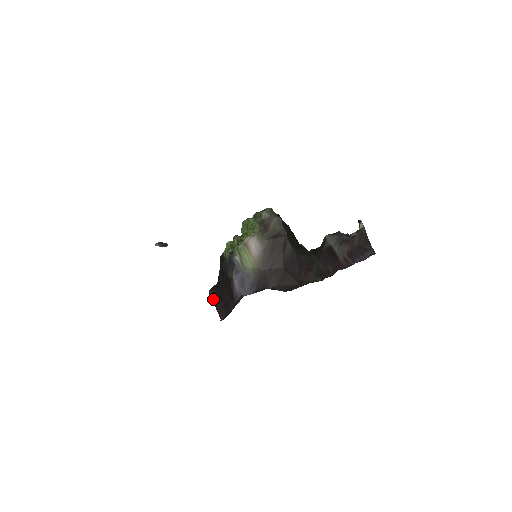
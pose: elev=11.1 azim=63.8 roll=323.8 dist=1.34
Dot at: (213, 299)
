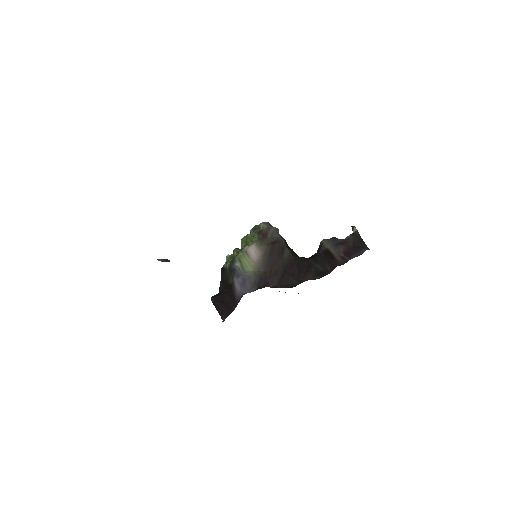
Dot at: (215, 304)
